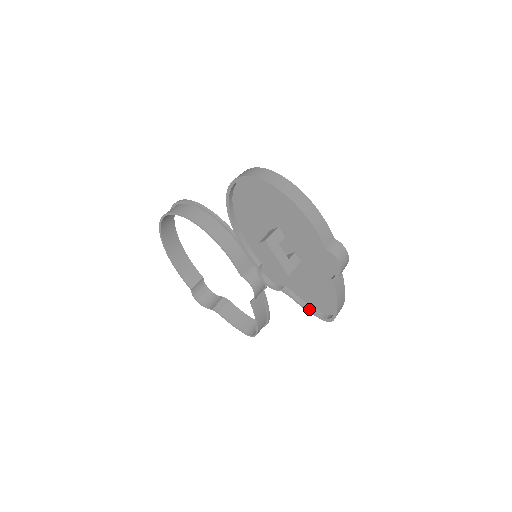
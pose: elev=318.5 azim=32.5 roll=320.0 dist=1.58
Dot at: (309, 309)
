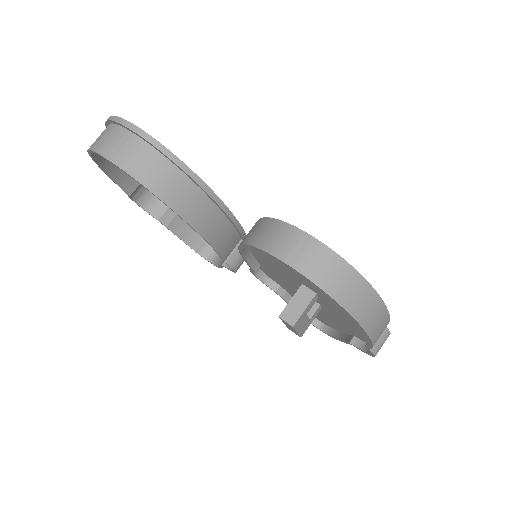
Dot at: occluded
